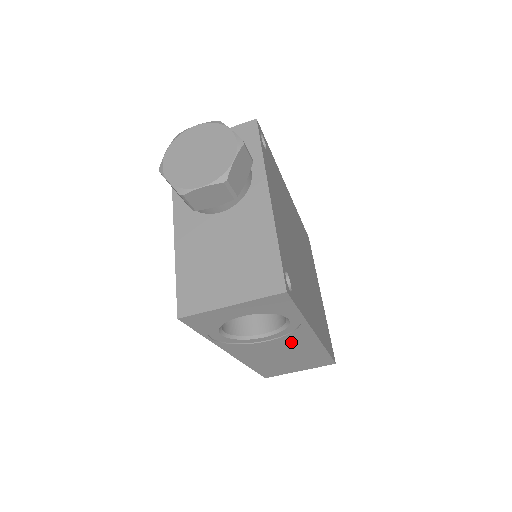
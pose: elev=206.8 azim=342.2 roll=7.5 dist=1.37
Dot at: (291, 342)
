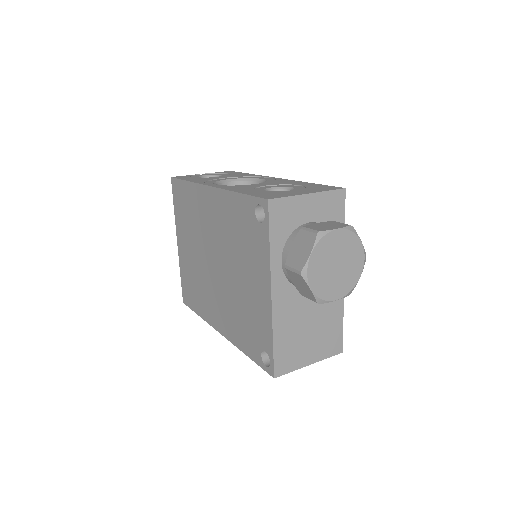
Dot at: occluded
